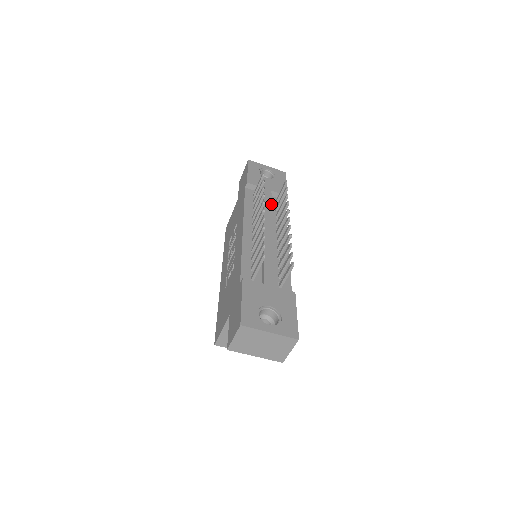
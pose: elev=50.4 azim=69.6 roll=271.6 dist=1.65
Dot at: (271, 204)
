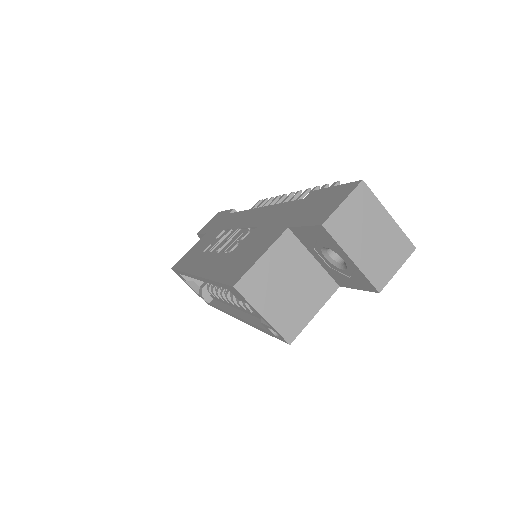
Dot at: occluded
